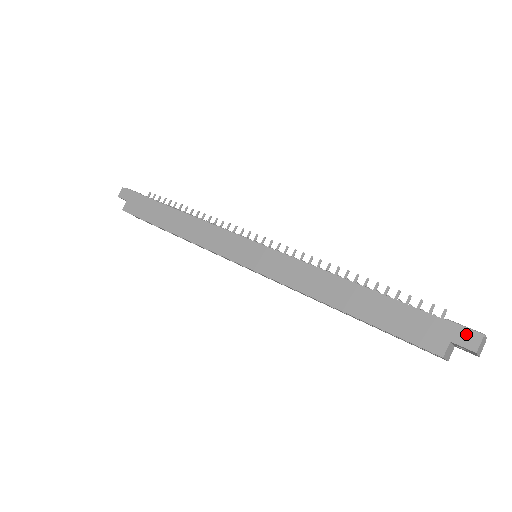
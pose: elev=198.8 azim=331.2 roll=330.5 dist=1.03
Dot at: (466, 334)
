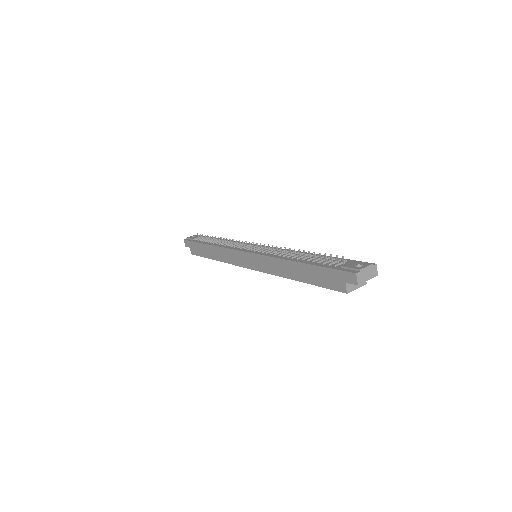
Dot at: (349, 275)
